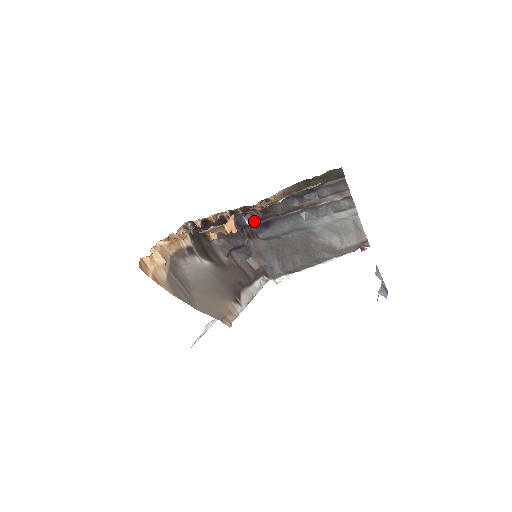
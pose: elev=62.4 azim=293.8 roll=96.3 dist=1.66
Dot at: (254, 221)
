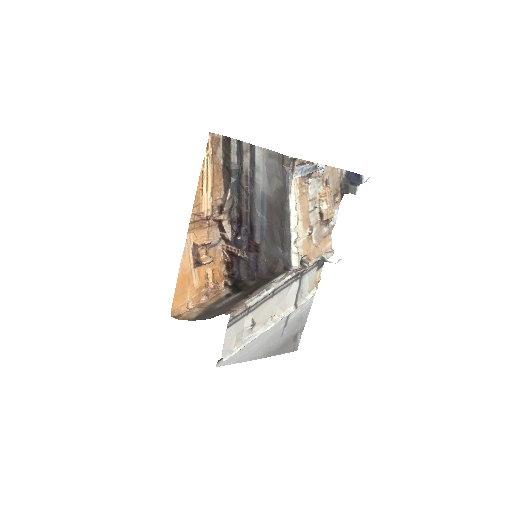
Dot at: (241, 233)
